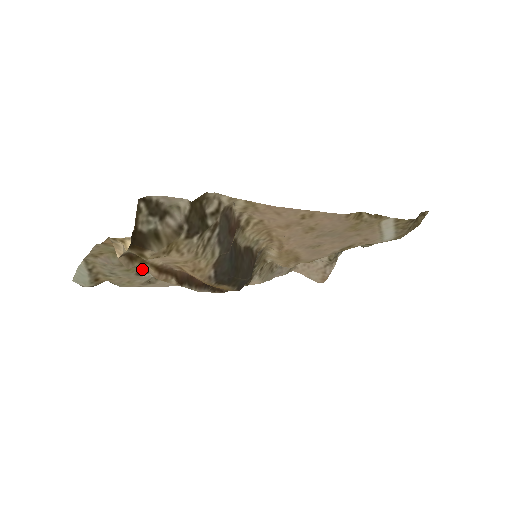
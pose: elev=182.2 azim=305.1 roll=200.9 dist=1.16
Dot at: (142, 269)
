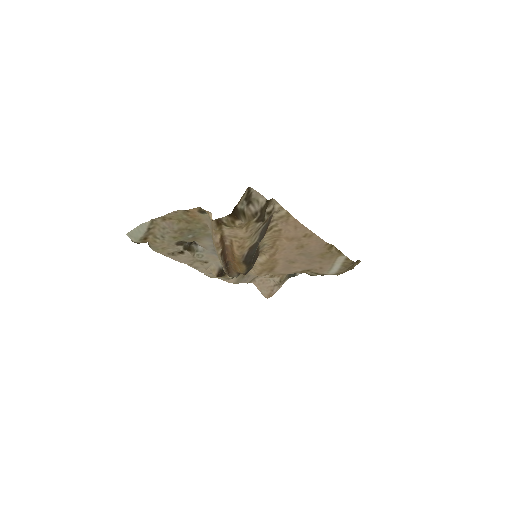
Dot at: (183, 240)
